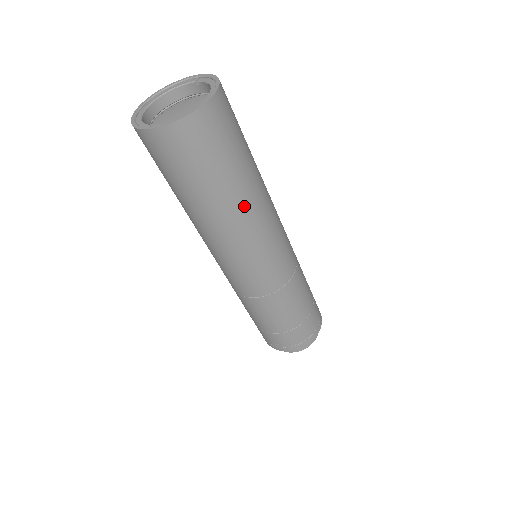
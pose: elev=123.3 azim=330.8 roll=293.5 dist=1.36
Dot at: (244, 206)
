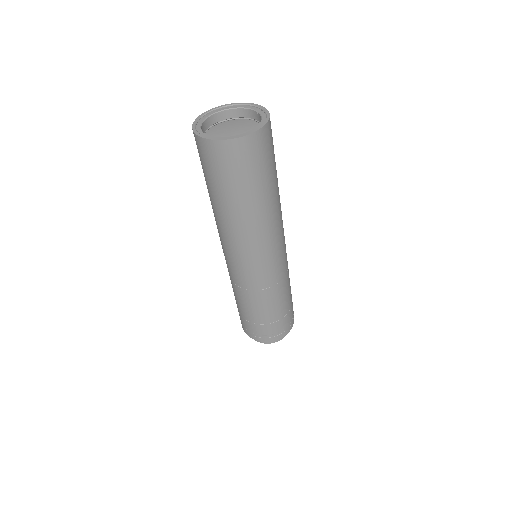
Dot at: (248, 219)
